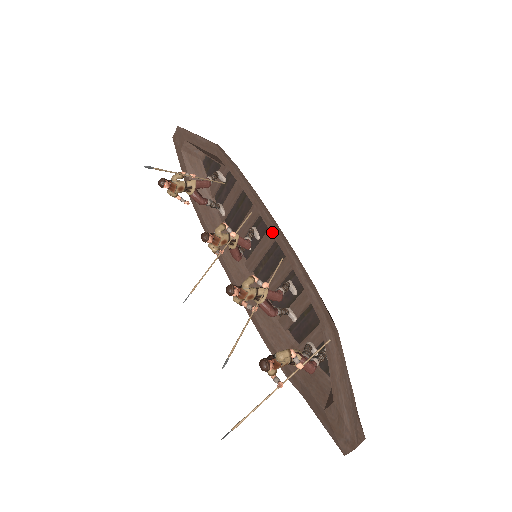
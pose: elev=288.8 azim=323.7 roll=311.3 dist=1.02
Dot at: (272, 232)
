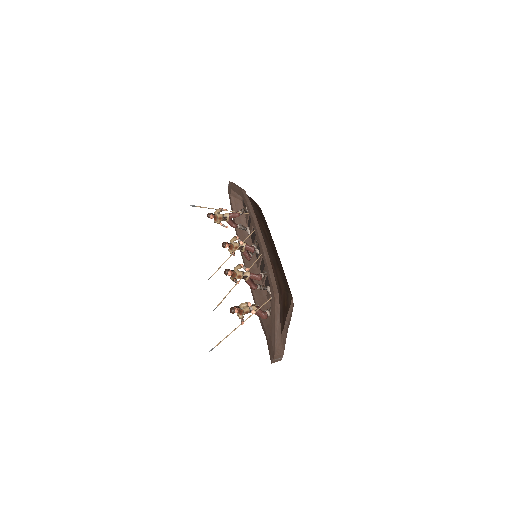
Dot at: (258, 239)
